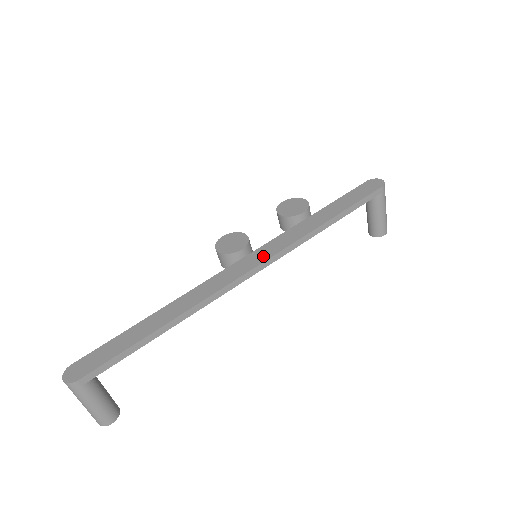
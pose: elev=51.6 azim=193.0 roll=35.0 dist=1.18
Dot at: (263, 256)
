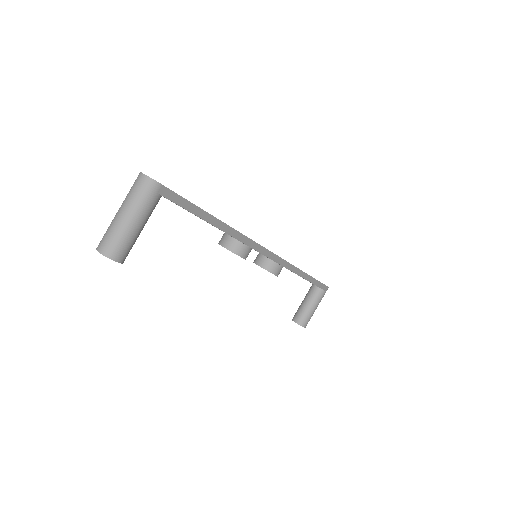
Dot at: occluded
